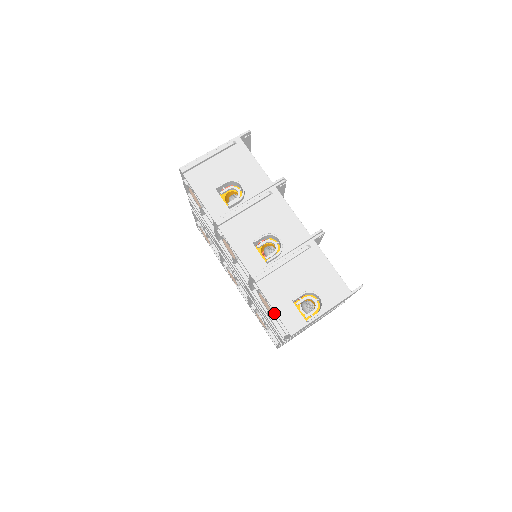
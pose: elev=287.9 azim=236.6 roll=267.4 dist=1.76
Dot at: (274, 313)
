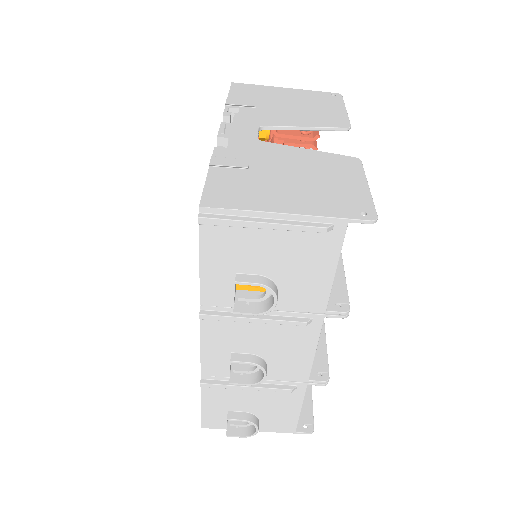
Dot at: occluded
